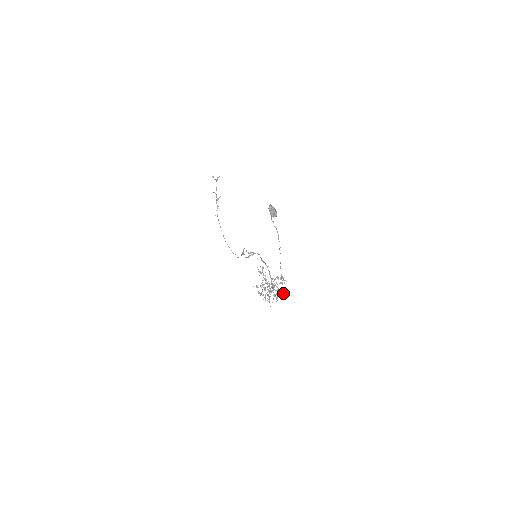
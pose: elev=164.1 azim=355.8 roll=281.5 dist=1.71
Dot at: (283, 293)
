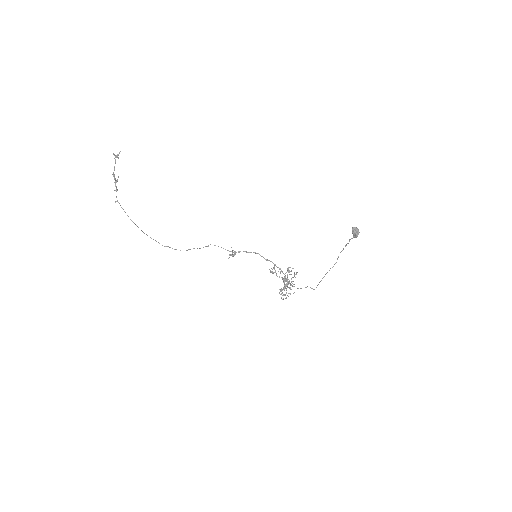
Dot at: occluded
